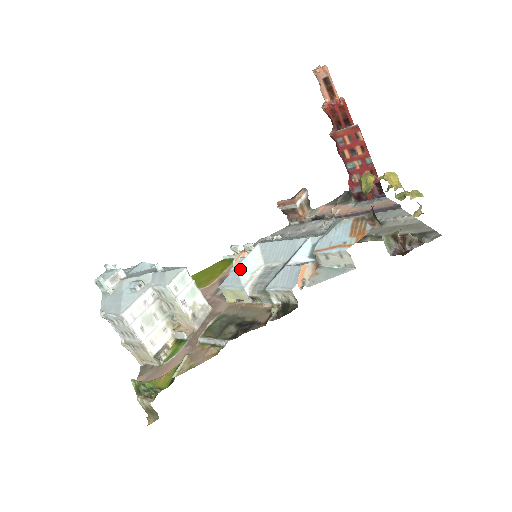
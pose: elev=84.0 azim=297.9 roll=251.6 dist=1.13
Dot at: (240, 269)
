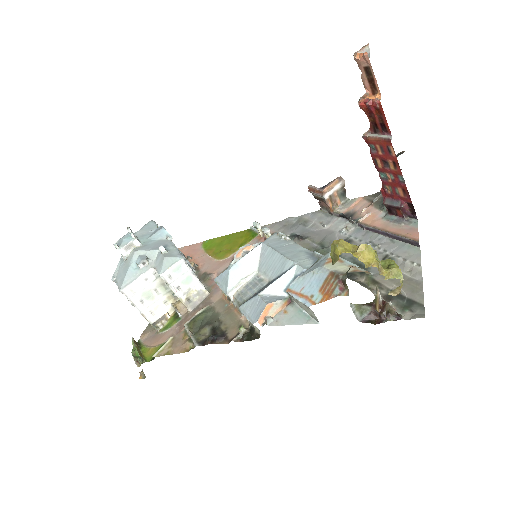
Dot at: (232, 271)
